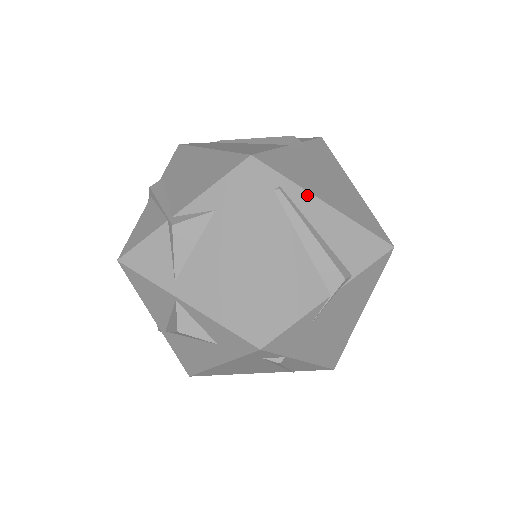
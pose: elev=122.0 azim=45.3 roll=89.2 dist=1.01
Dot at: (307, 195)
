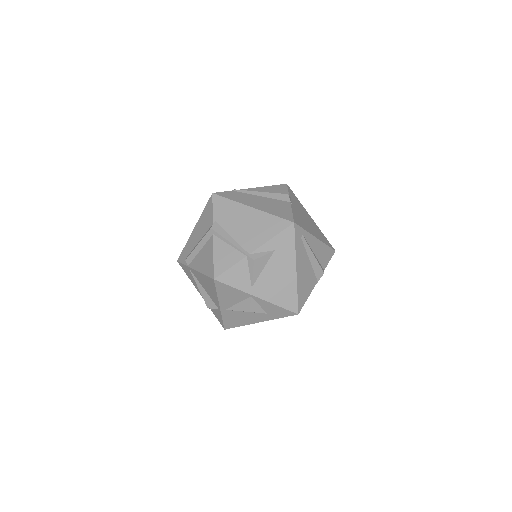
Dot at: (311, 236)
